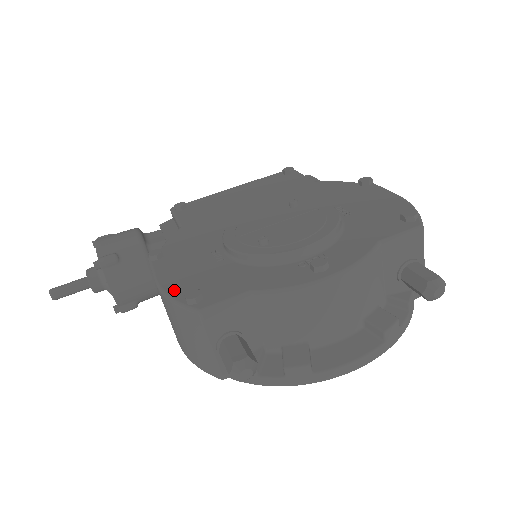
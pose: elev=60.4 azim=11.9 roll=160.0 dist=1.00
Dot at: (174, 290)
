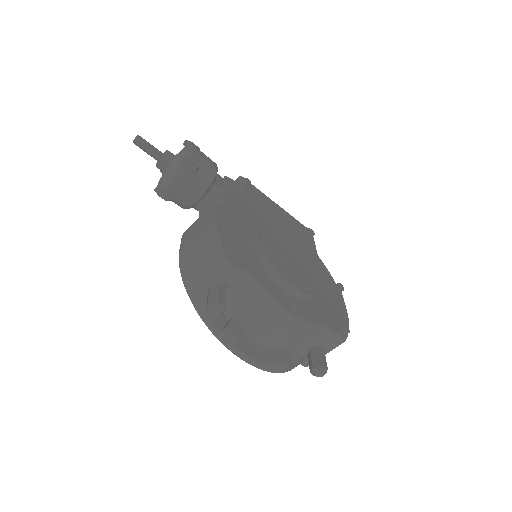
Dot at: (222, 234)
